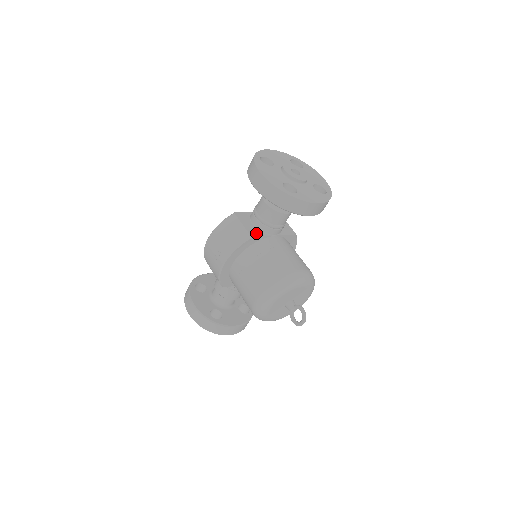
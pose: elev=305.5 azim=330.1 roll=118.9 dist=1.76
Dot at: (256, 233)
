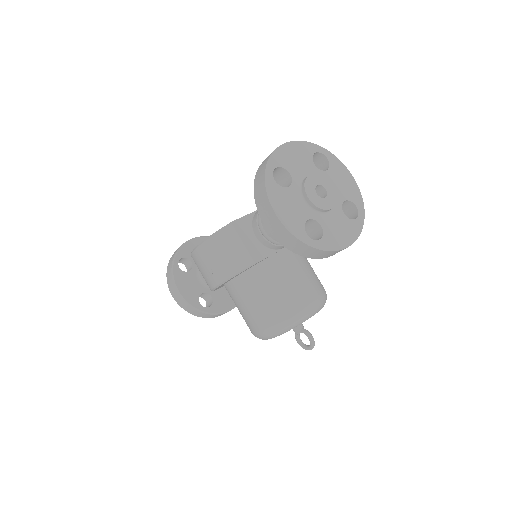
Dot at: (260, 254)
